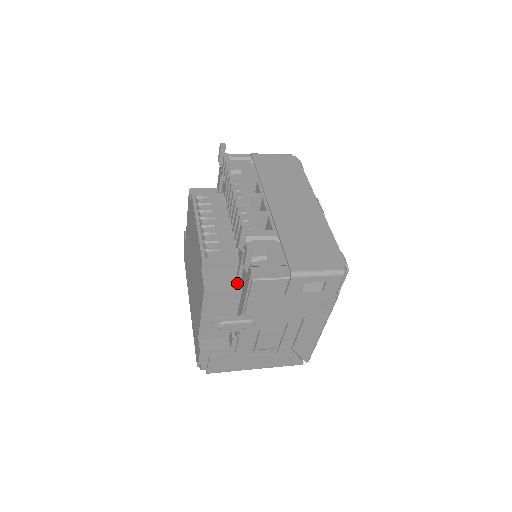
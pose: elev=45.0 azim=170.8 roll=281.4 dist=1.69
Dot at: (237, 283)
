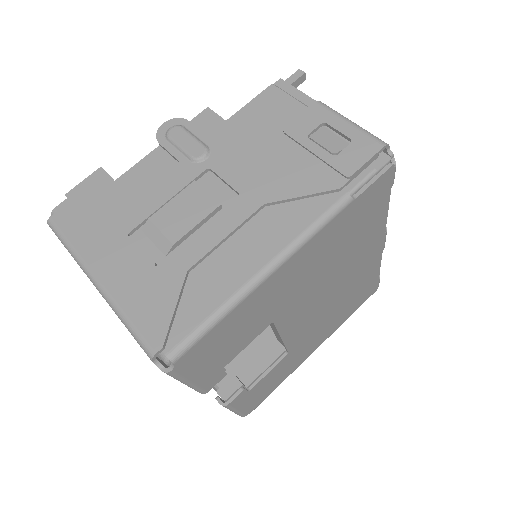
Dot at: occluded
